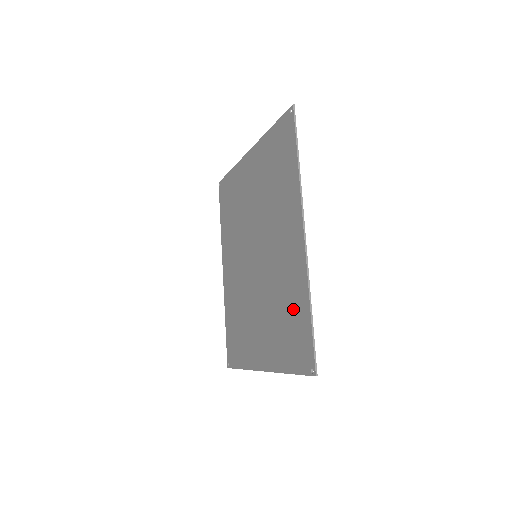
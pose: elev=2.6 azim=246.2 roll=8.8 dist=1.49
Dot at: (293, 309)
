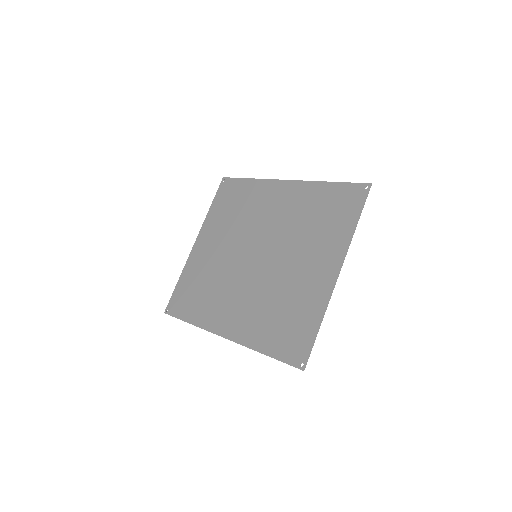
Dot at: (319, 204)
